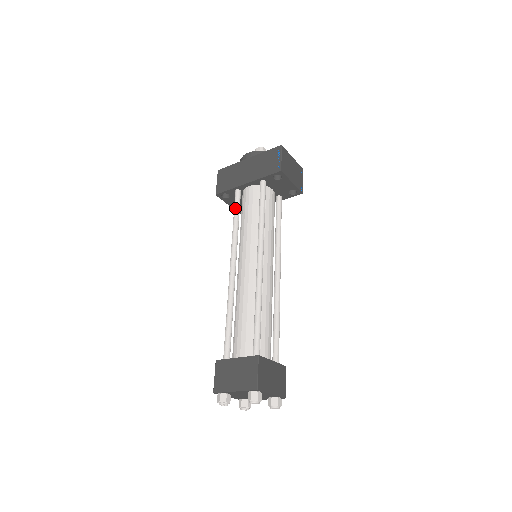
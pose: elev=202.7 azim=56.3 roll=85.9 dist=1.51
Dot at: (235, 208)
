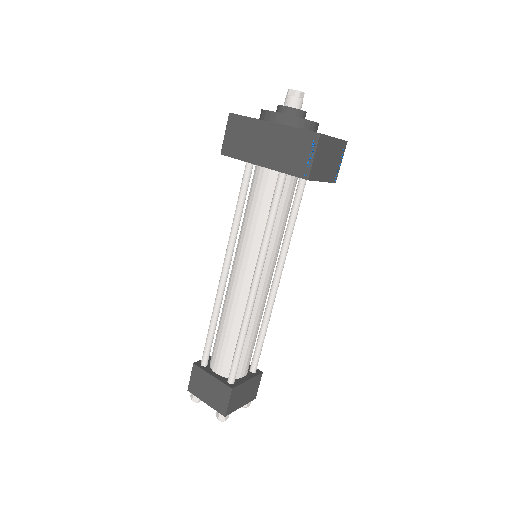
Dot at: (241, 191)
